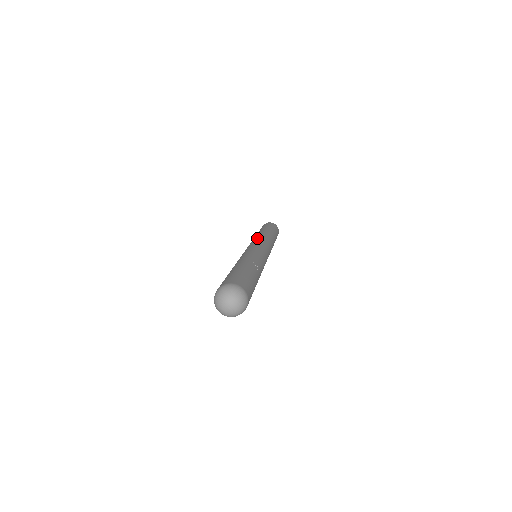
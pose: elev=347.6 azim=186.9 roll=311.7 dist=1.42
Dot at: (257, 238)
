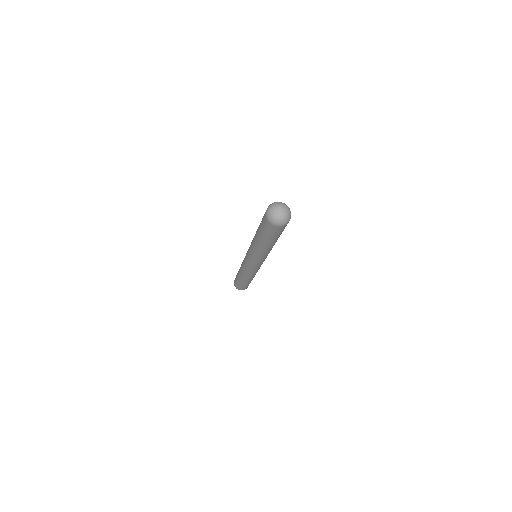
Dot at: (243, 260)
